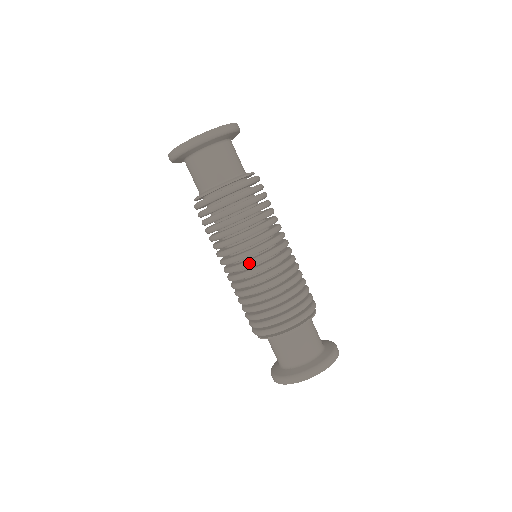
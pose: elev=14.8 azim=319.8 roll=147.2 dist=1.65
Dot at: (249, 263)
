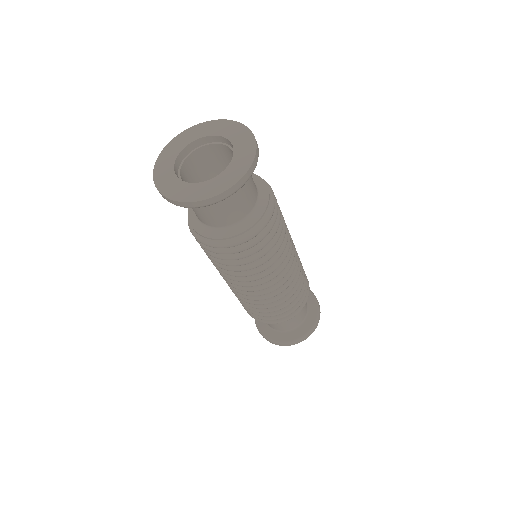
Dot at: (262, 289)
